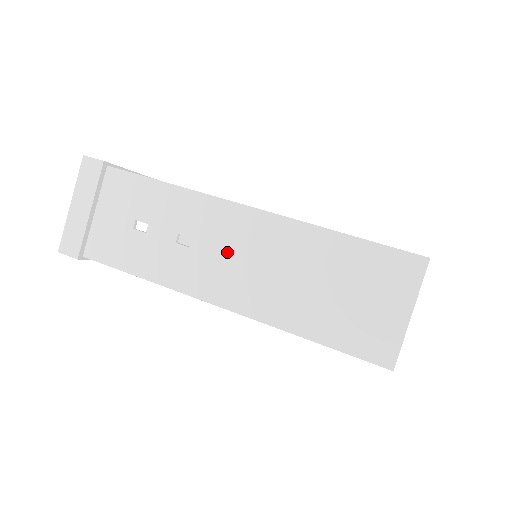
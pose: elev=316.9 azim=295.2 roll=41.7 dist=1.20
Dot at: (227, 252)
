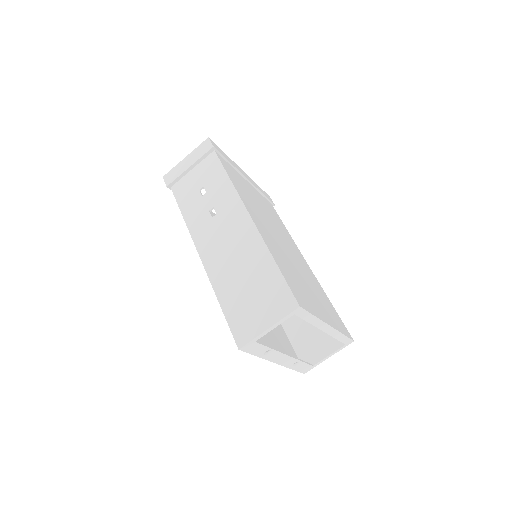
Dot at: (224, 232)
